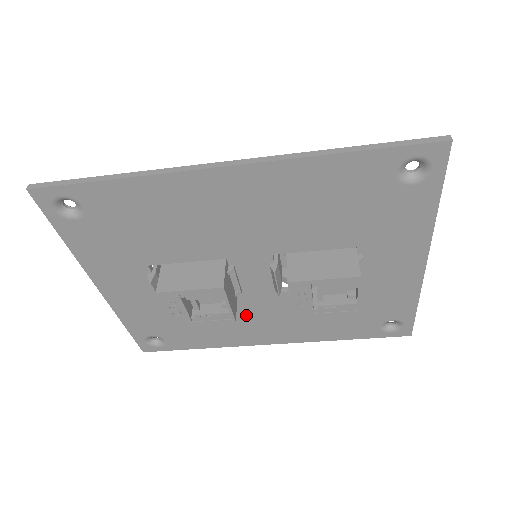
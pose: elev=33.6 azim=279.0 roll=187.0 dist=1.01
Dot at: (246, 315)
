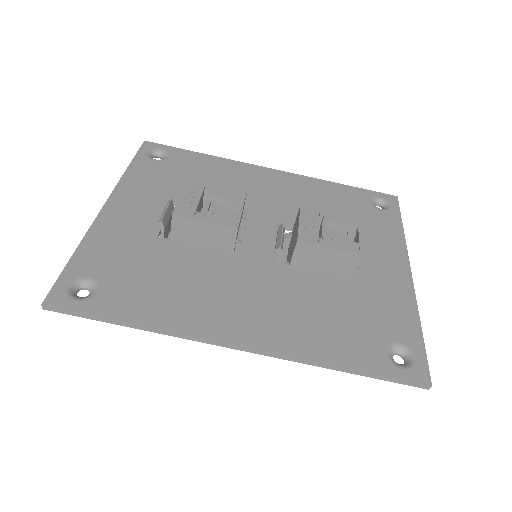
Dot at: (229, 282)
